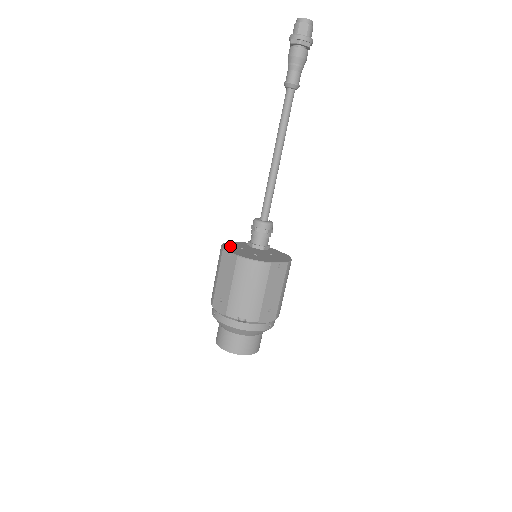
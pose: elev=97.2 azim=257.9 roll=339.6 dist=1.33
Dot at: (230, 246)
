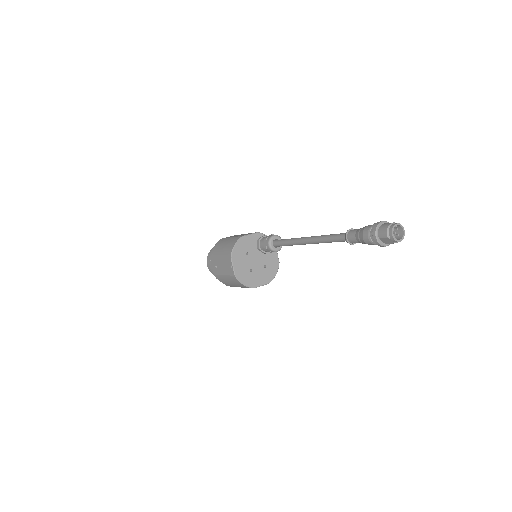
Dot at: (239, 250)
